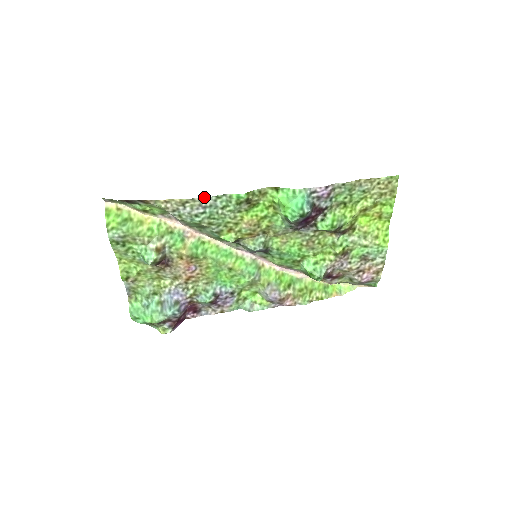
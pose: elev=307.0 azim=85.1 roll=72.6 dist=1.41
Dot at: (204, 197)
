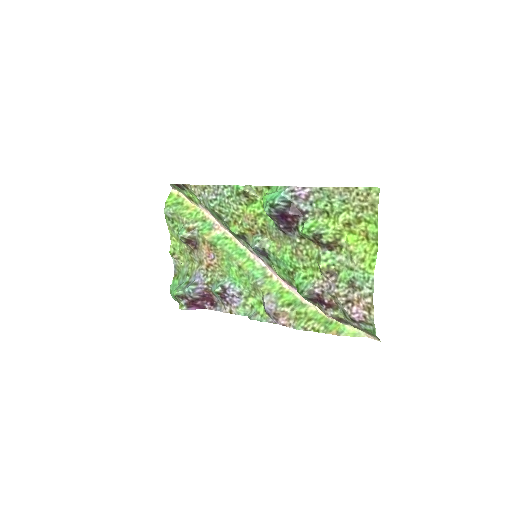
Dot at: (216, 185)
